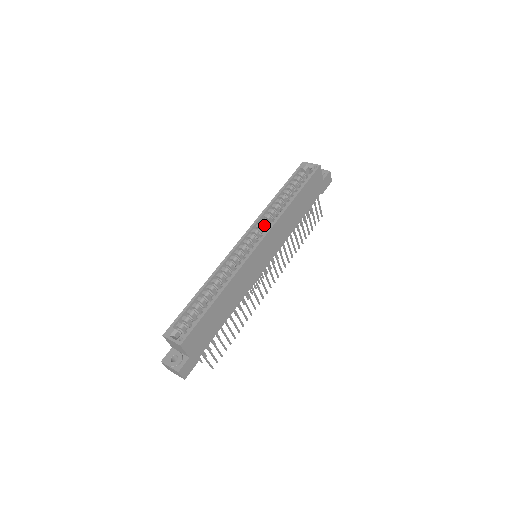
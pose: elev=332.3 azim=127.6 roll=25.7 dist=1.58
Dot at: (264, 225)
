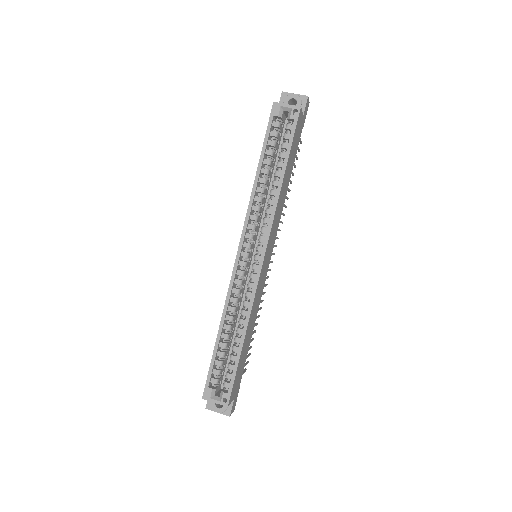
Dot at: (256, 221)
